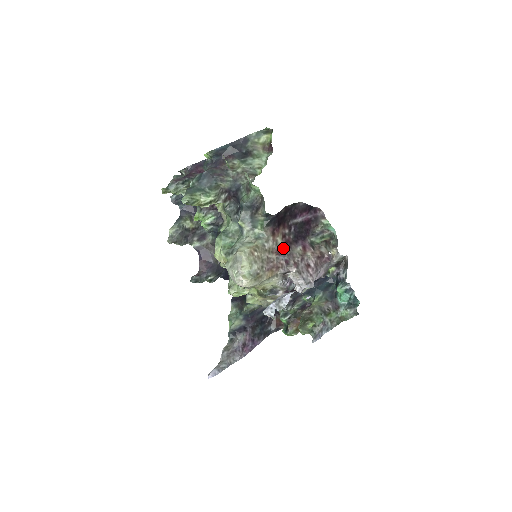
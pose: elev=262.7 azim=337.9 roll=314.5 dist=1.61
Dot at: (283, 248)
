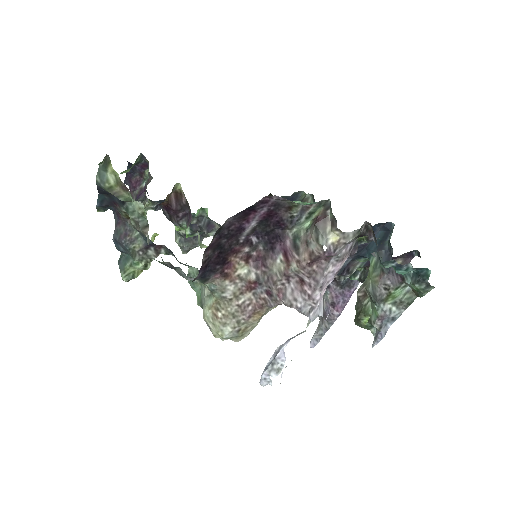
Dot at: (254, 278)
